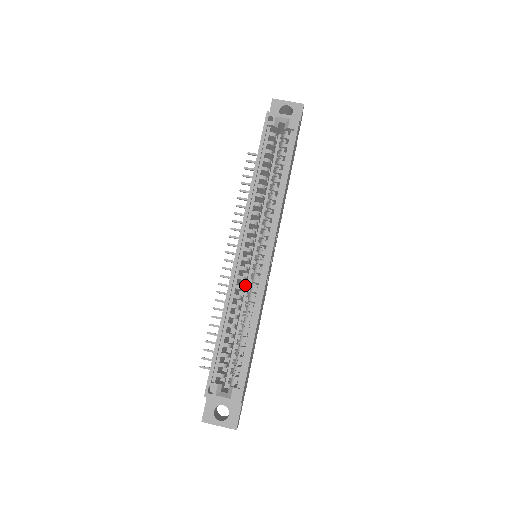
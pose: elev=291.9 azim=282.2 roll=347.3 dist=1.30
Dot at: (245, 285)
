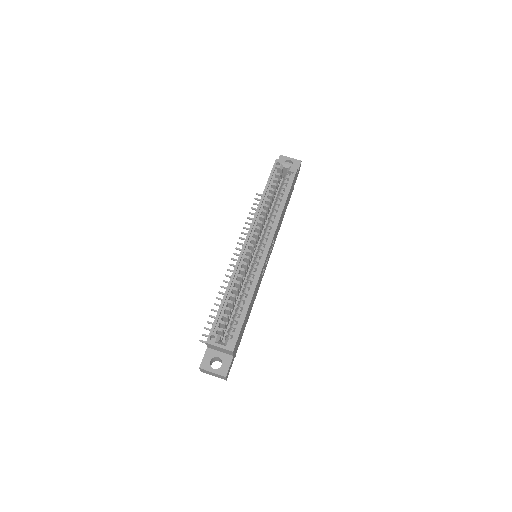
Dot at: (246, 273)
